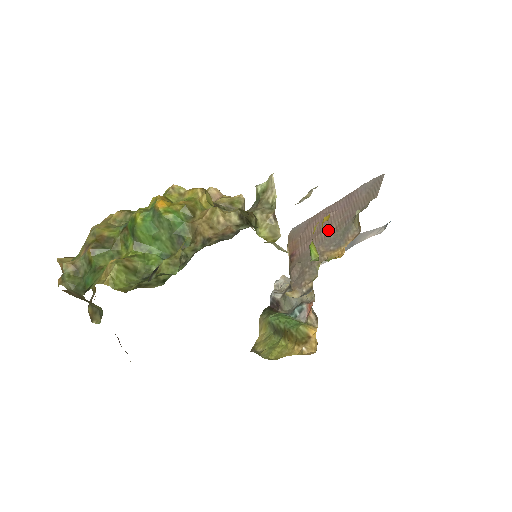
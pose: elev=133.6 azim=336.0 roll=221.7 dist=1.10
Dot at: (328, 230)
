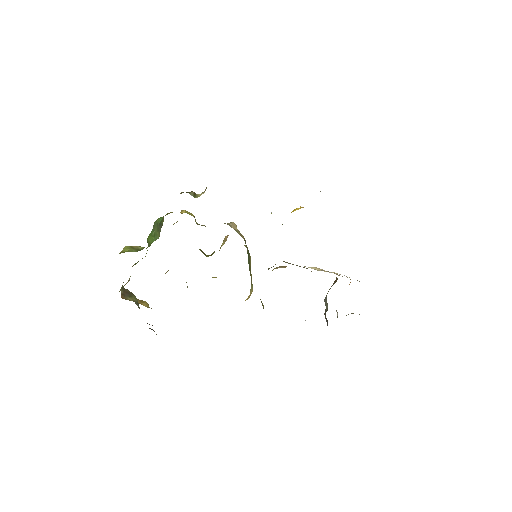
Dot at: occluded
